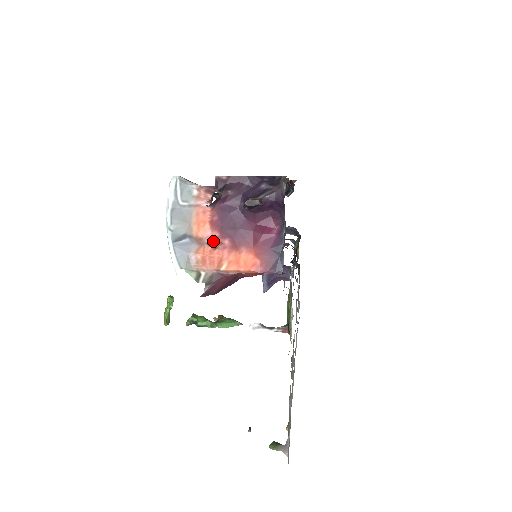
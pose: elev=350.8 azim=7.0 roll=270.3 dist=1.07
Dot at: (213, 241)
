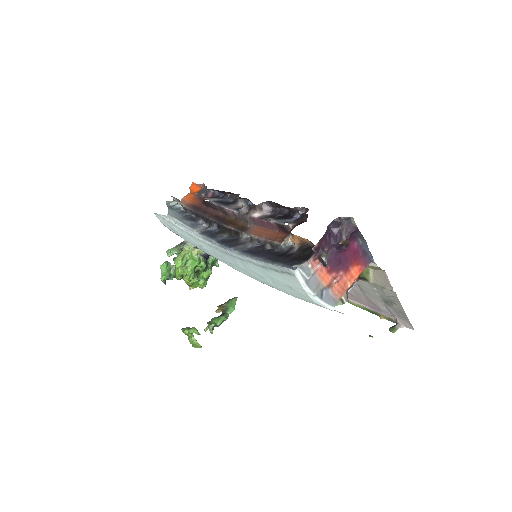
Dot at: (334, 279)
